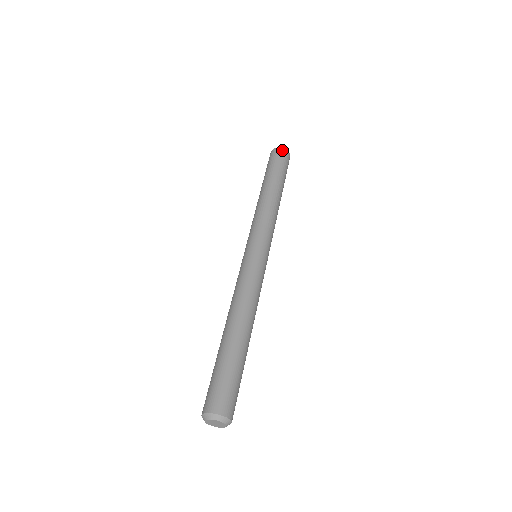
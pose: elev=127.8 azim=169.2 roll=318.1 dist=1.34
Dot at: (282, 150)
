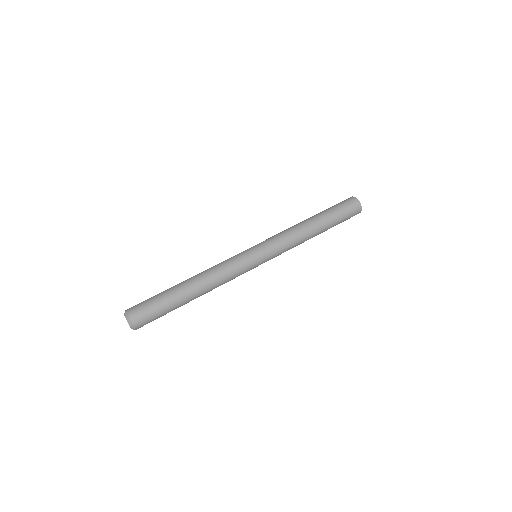
Dot at: (350, 198)
